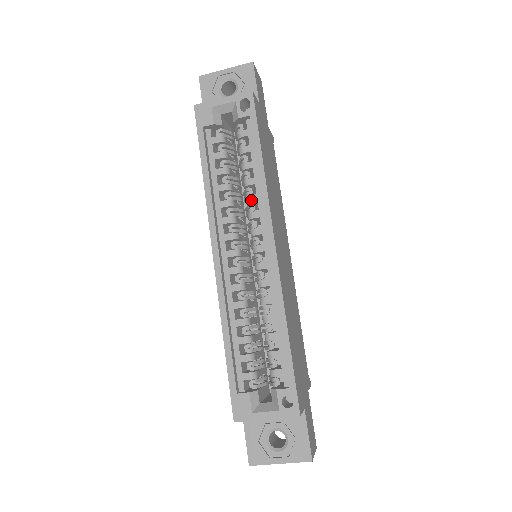
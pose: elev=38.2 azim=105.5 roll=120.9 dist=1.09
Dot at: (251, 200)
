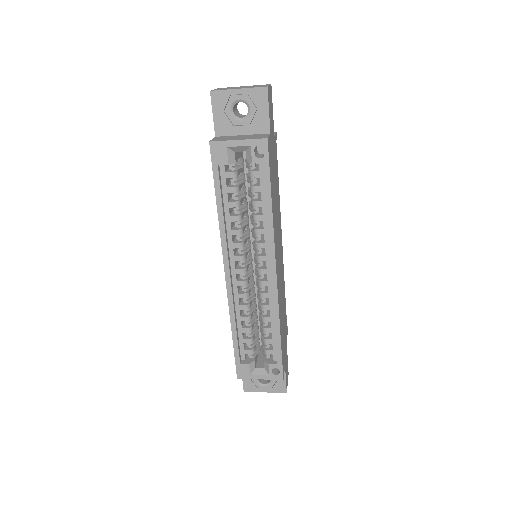
Dot at: (259, 233)
